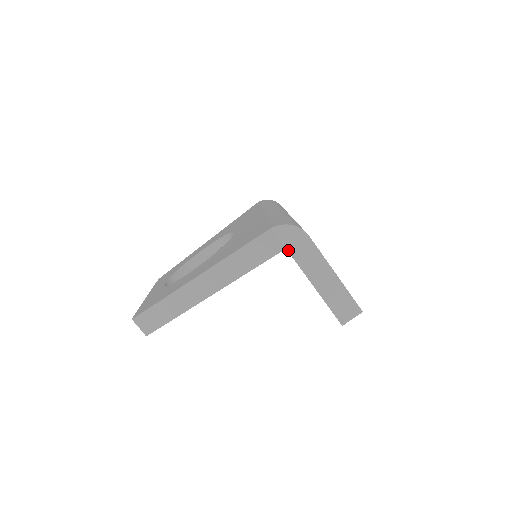
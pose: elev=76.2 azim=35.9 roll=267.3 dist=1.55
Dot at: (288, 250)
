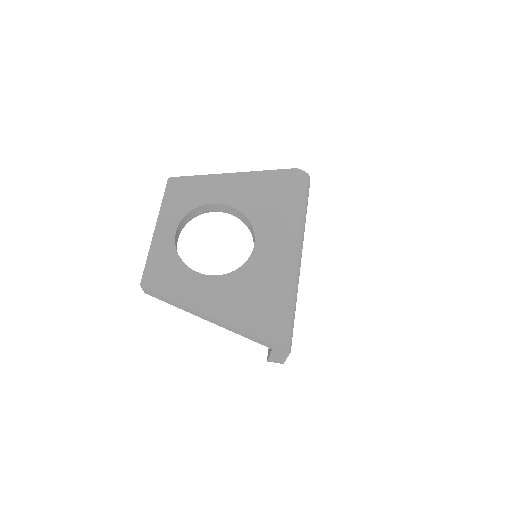
Dot at: (273, 350)
